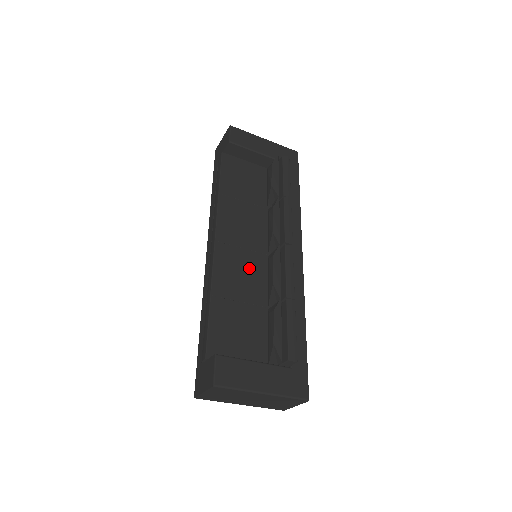
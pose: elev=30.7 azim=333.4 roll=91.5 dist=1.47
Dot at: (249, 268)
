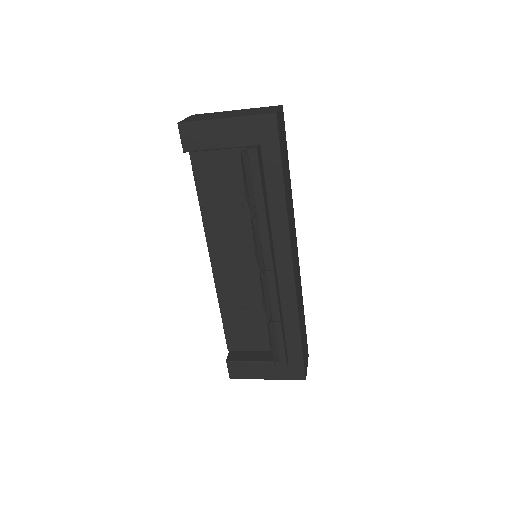
Dot at: (248, 277)
